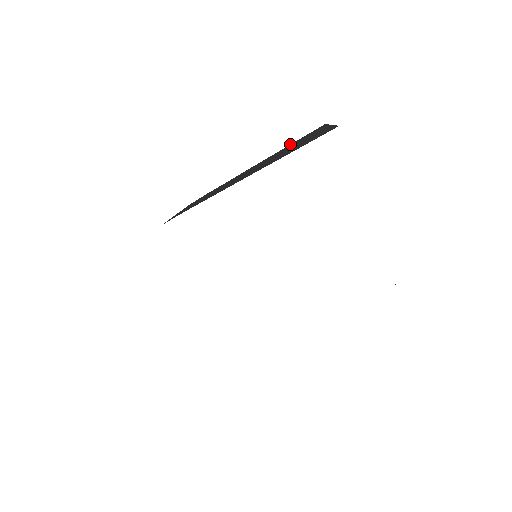
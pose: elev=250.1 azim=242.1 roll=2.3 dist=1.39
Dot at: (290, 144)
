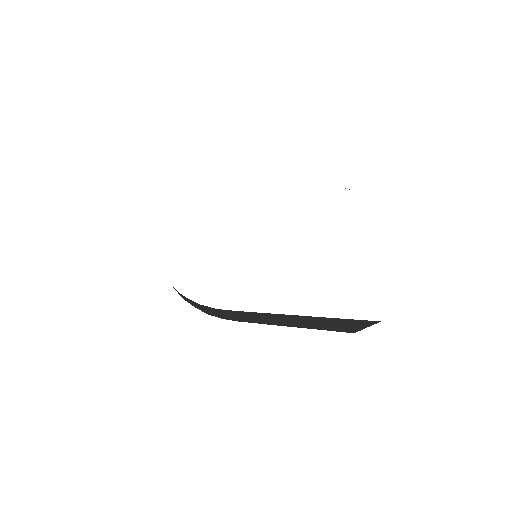
Dot at: occluded
